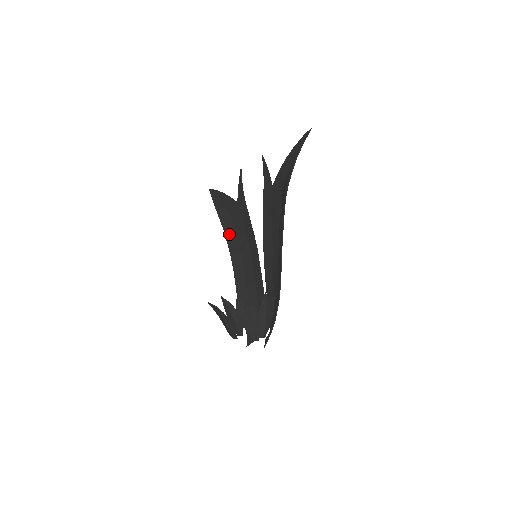
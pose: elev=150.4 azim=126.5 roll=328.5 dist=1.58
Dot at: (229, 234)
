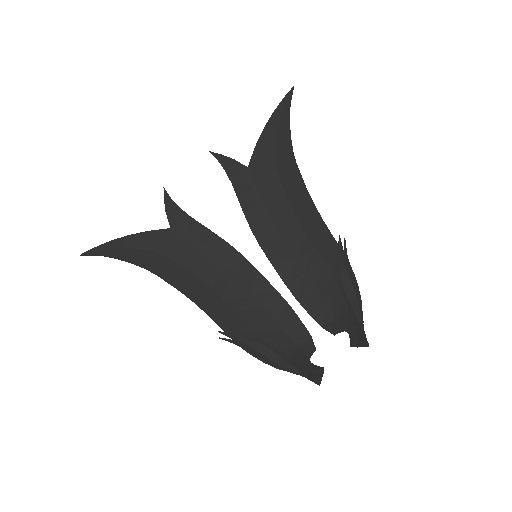
Dot at: (169, 273)
